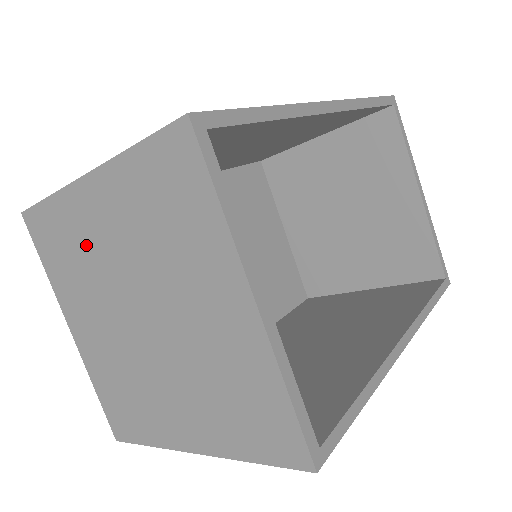
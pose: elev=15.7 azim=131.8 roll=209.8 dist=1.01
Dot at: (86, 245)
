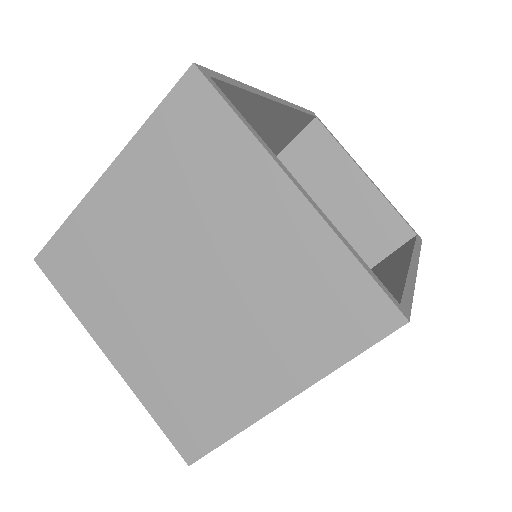
Dot at: (114, 246)
